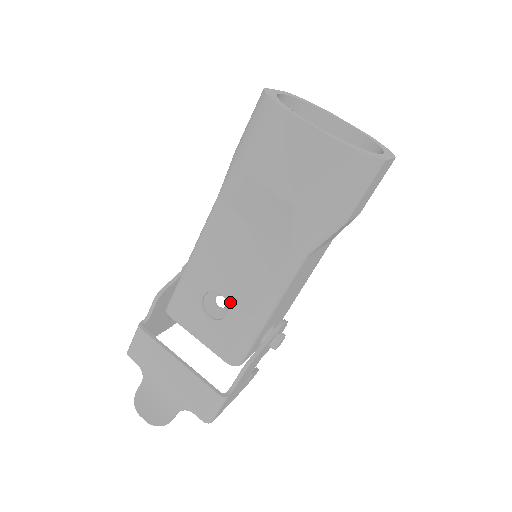
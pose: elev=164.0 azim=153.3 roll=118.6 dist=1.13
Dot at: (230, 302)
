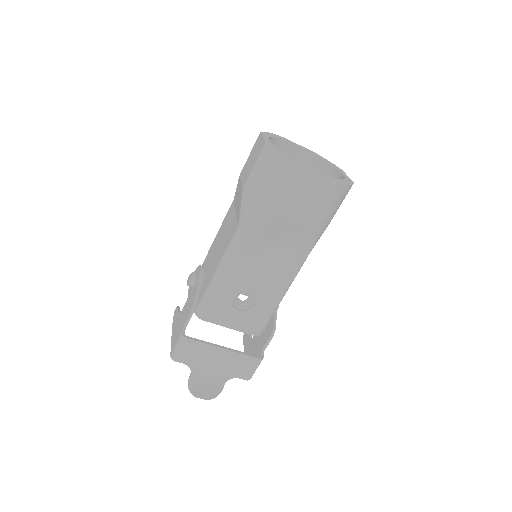
Dot at: (257, 296)
